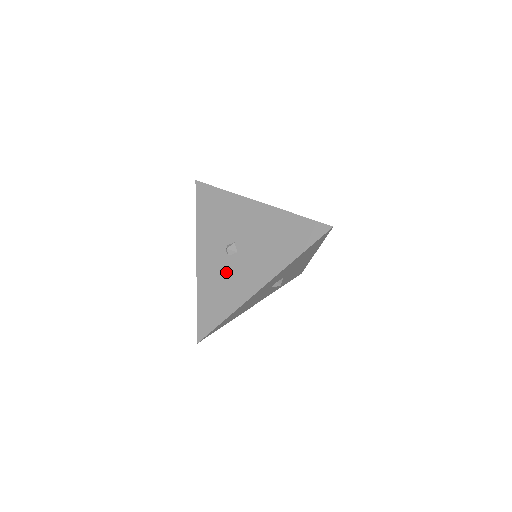
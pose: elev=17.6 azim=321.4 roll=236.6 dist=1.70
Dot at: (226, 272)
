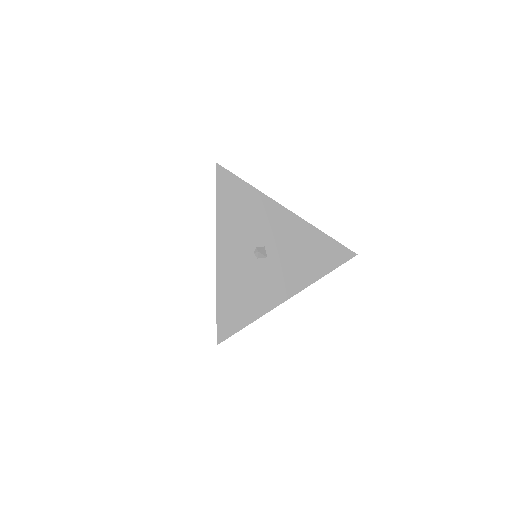
Dot at: (254, 275)
